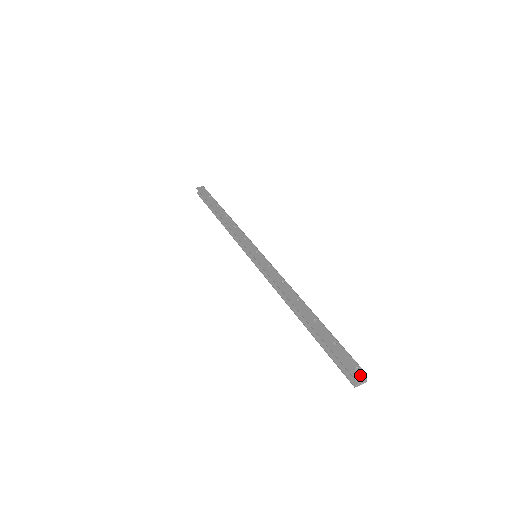
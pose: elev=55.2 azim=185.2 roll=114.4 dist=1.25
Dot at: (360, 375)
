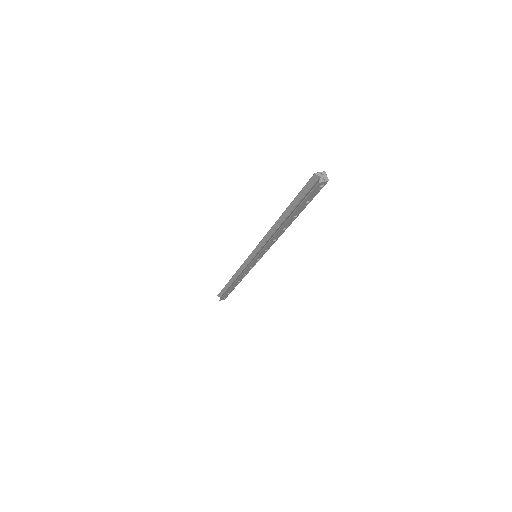
Dot at: (319, 173)
